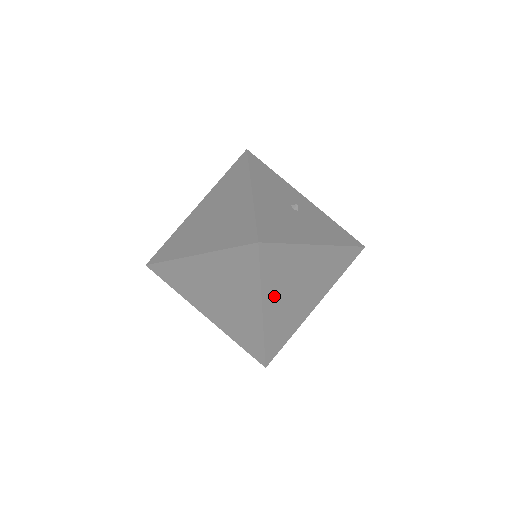
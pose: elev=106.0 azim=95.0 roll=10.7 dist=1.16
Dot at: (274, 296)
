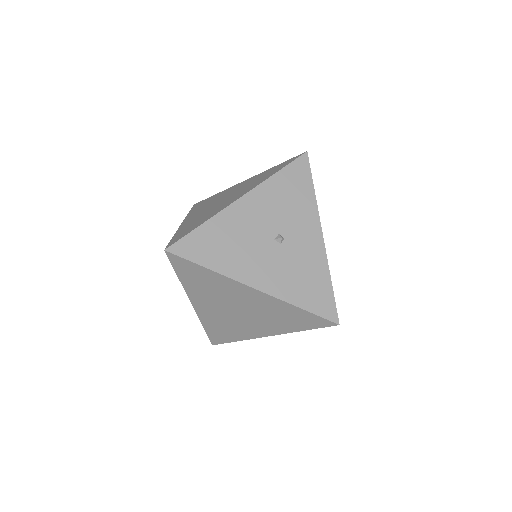
Dot at: (203, 299)
